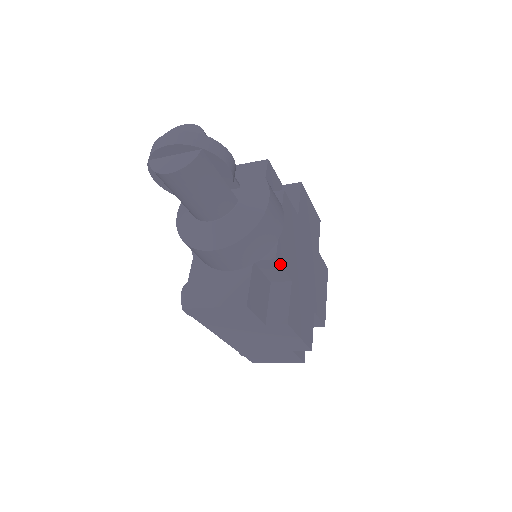
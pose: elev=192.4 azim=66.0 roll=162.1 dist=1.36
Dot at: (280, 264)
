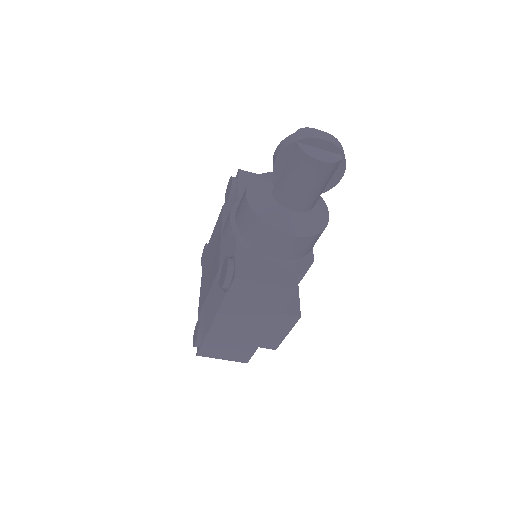
Dot at: occluded
